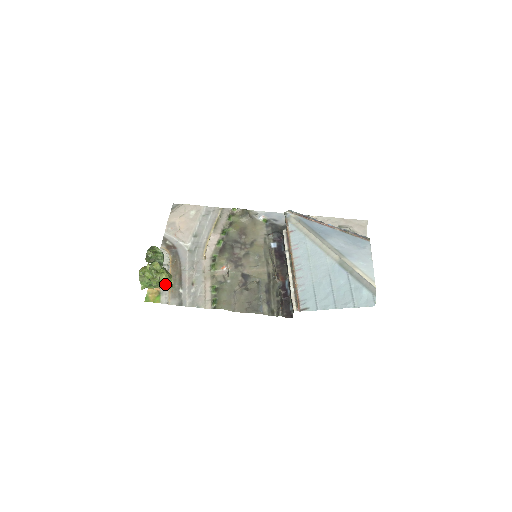
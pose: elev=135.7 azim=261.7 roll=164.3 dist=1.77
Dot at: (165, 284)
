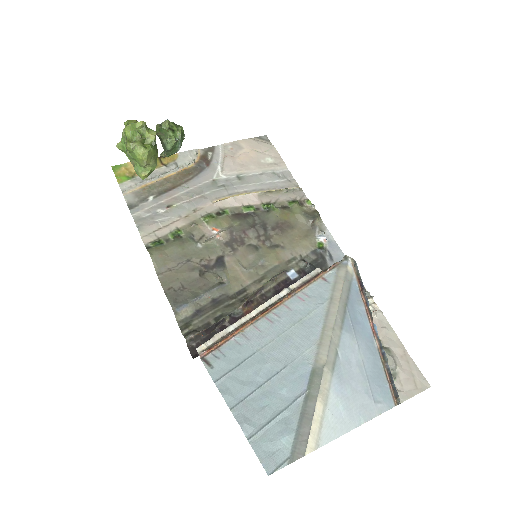
Dot at: (139, 166)
